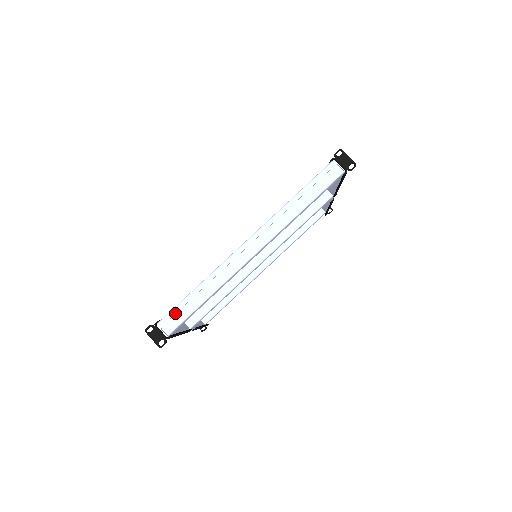
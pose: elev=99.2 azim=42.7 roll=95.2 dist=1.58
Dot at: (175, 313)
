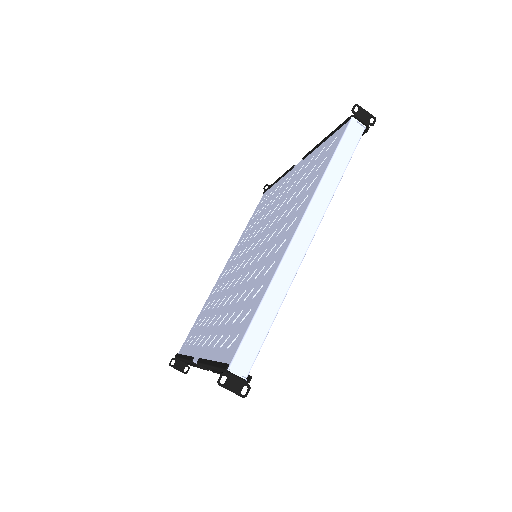
Dot at: (247, 345)
